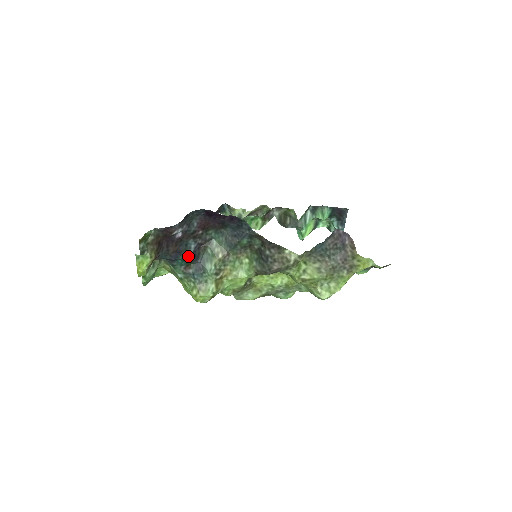
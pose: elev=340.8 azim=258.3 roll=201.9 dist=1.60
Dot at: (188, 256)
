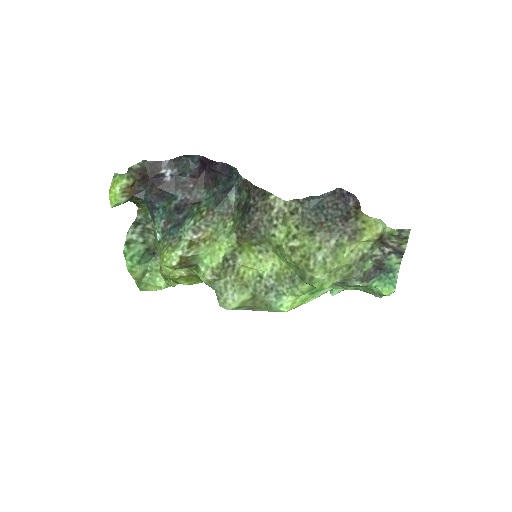
Dot at: (170, 206)
